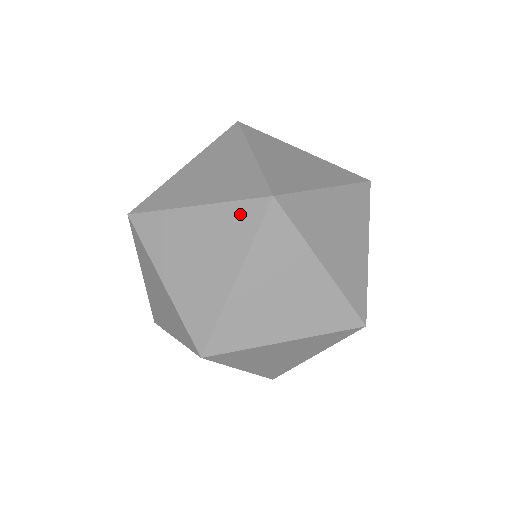
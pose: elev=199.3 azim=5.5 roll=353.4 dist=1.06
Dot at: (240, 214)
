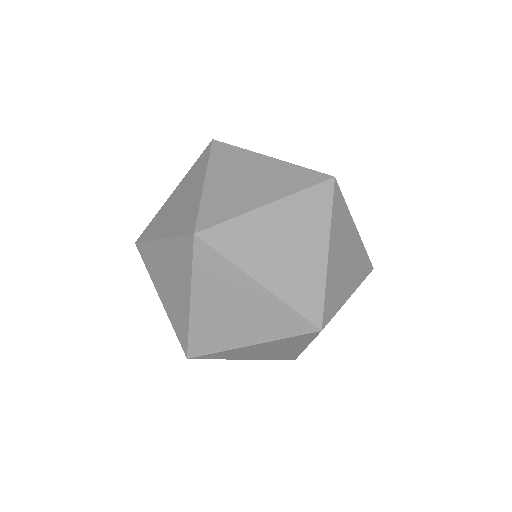
Dot at: (198, 163)
